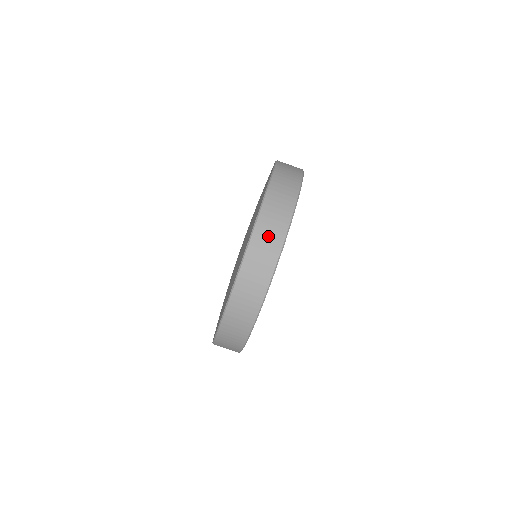
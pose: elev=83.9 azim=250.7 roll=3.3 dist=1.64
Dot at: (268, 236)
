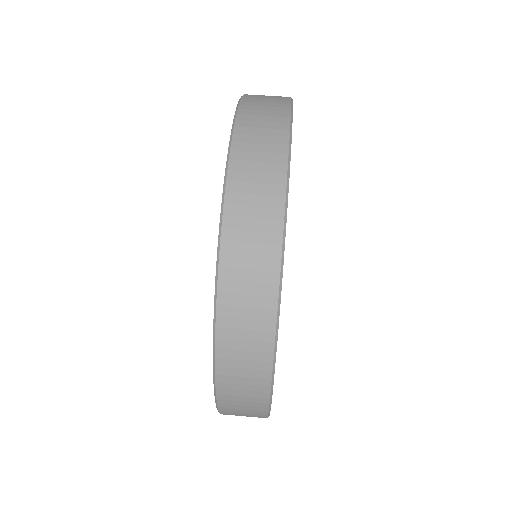
Dot at: occluded
